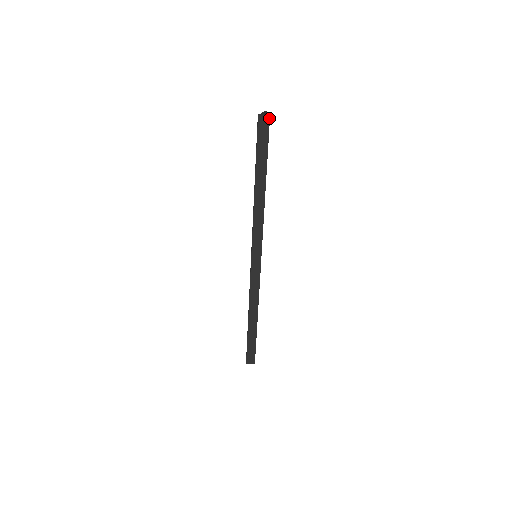
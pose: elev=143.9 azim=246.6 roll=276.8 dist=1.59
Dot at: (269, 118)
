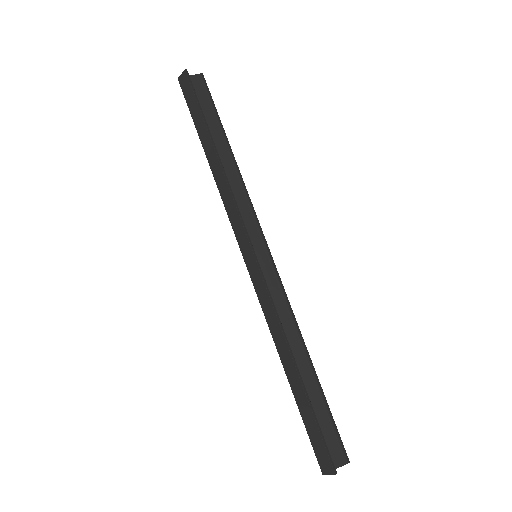
Dot at: (186, 73)
